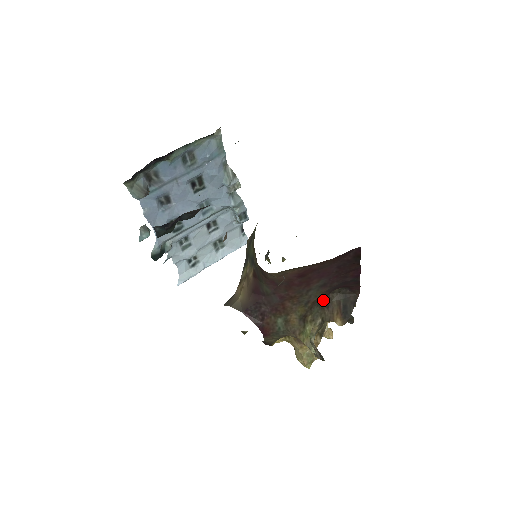
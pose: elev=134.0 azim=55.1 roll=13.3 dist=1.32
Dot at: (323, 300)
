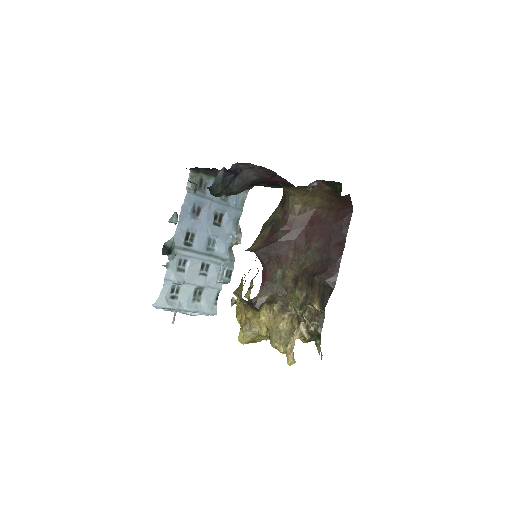
Dot at: (310, 278)
